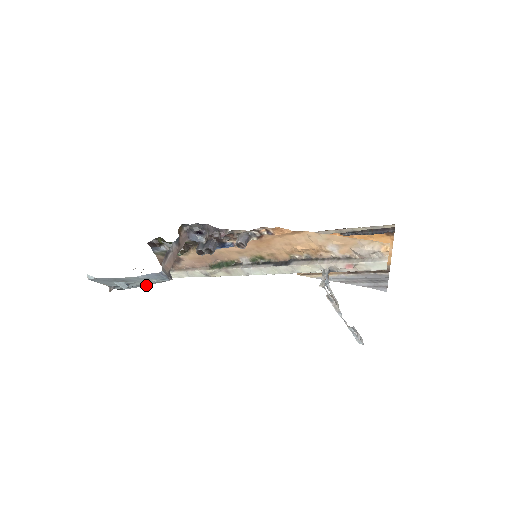
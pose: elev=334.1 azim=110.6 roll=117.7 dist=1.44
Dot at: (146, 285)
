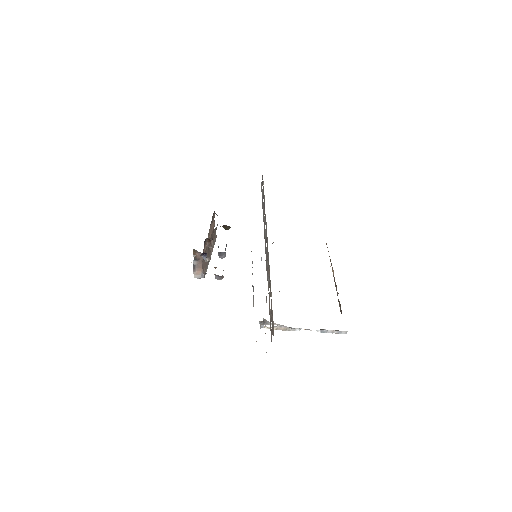
Dot at: occluded
